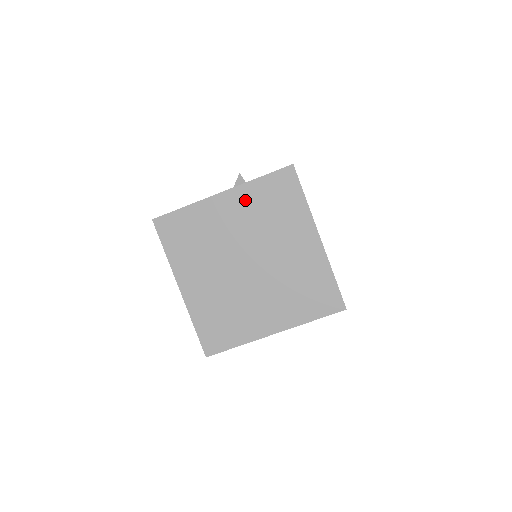
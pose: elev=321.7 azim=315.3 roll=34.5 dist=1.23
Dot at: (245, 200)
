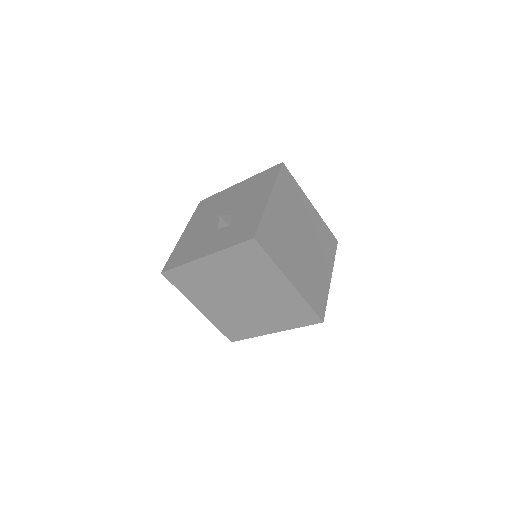
Dot at: (224, 261)
